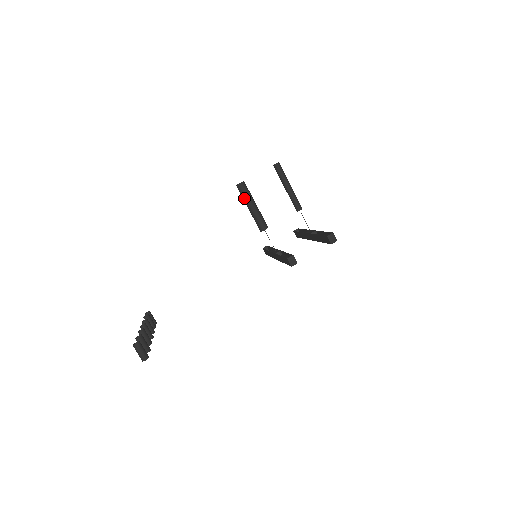
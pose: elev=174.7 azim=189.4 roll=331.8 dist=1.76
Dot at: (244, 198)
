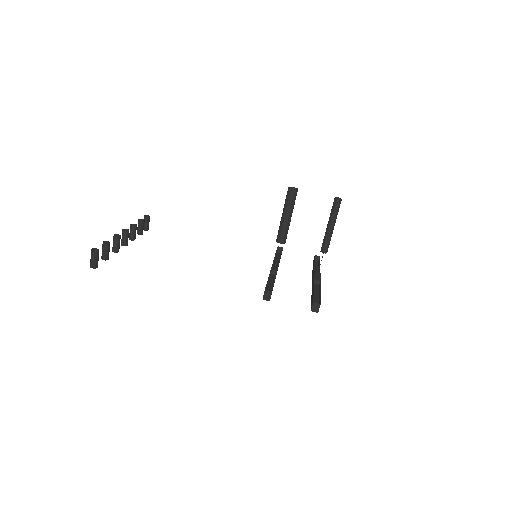
Dot at: (285, 203)
